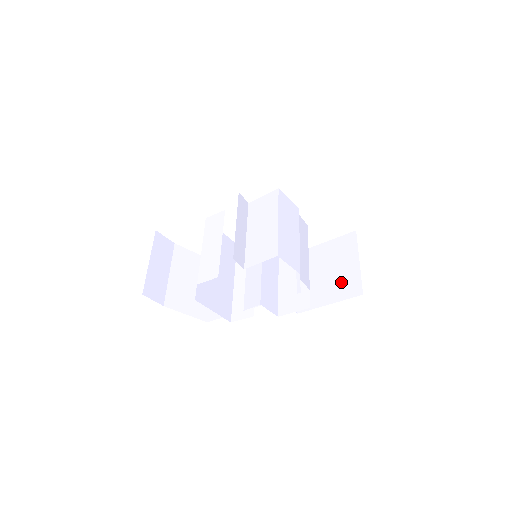
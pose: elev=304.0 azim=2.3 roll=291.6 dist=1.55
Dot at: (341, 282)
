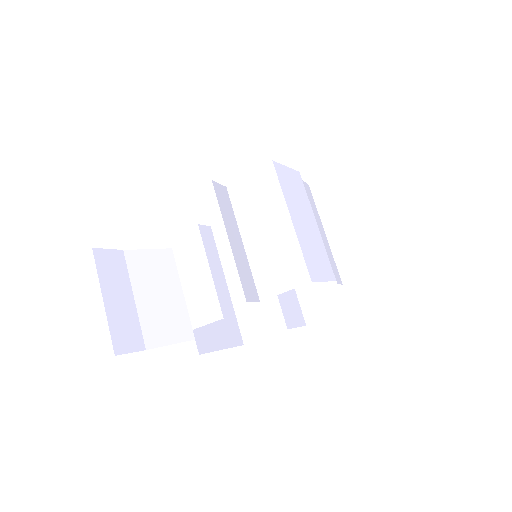
Dot at: (370, 251)
